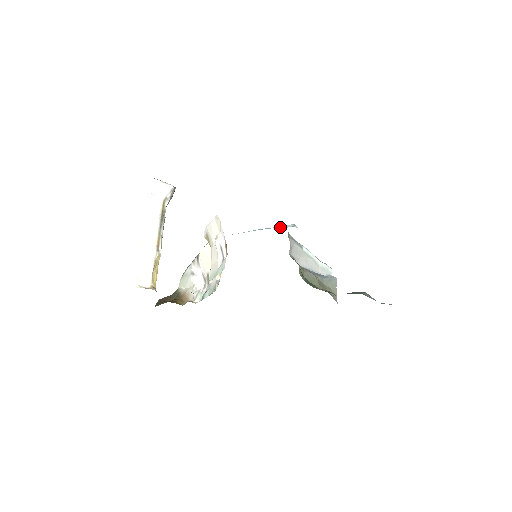
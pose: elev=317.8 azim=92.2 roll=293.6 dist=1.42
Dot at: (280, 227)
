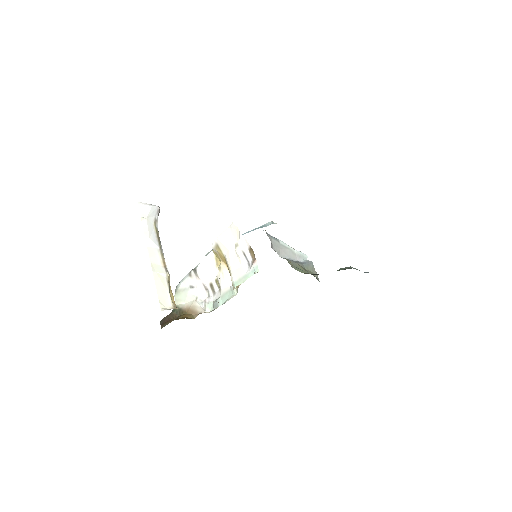
Dot at: (263, 226)
